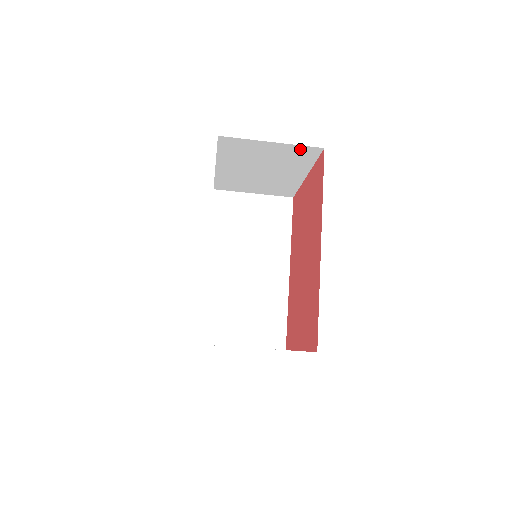
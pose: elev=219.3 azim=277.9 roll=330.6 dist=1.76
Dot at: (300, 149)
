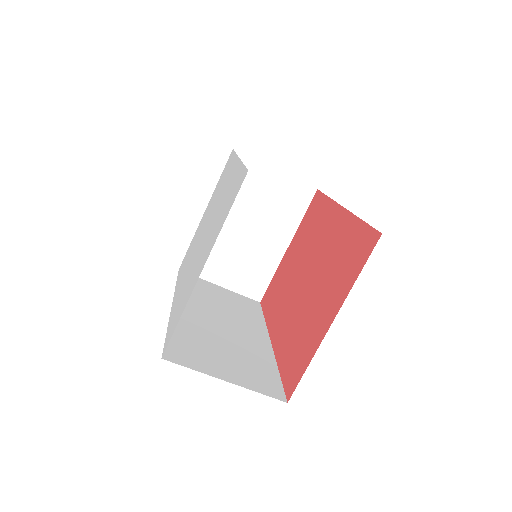
Dot at: (296, 188)
